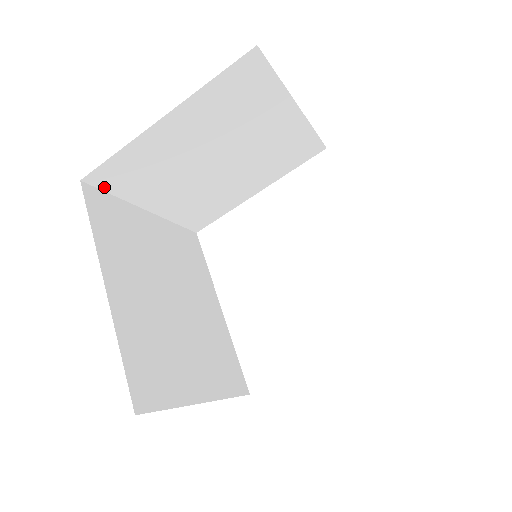
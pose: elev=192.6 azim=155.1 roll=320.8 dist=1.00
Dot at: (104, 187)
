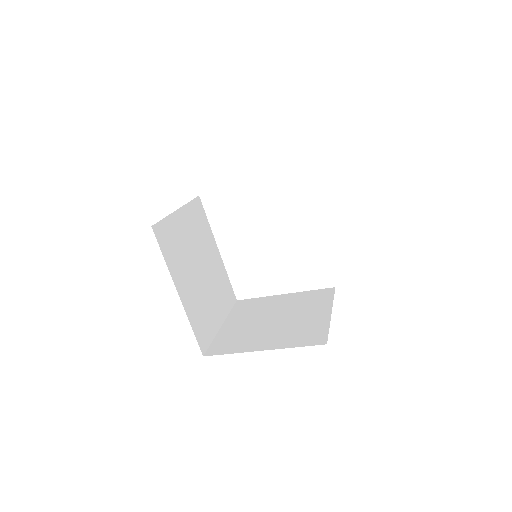
Dot at: occluded
